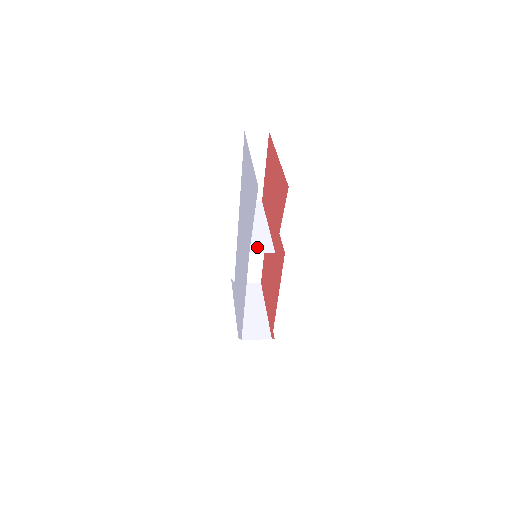
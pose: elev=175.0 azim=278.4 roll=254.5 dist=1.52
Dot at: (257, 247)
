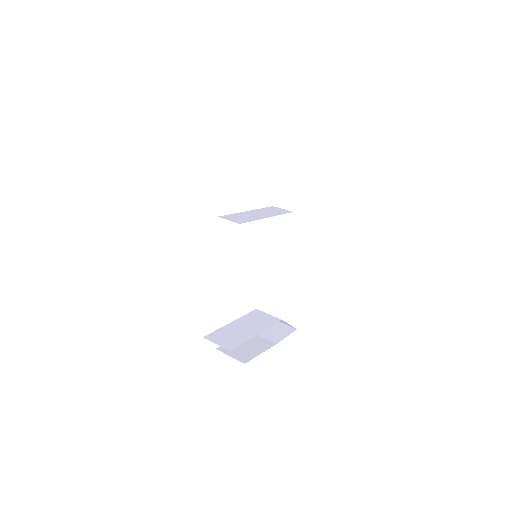
Dot at: (231, 217)
